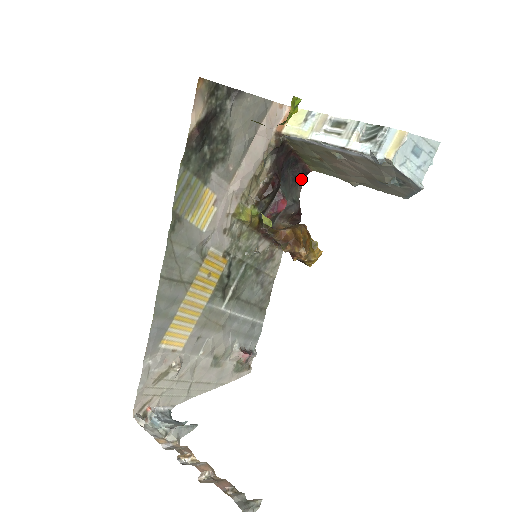
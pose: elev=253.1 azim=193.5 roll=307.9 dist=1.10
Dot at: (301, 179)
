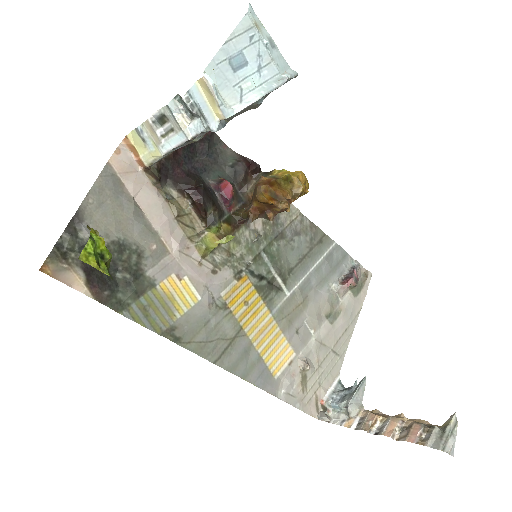
Dot at: (215, 142)
